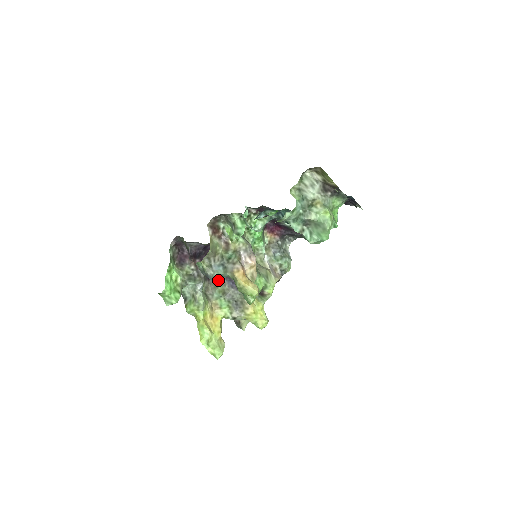
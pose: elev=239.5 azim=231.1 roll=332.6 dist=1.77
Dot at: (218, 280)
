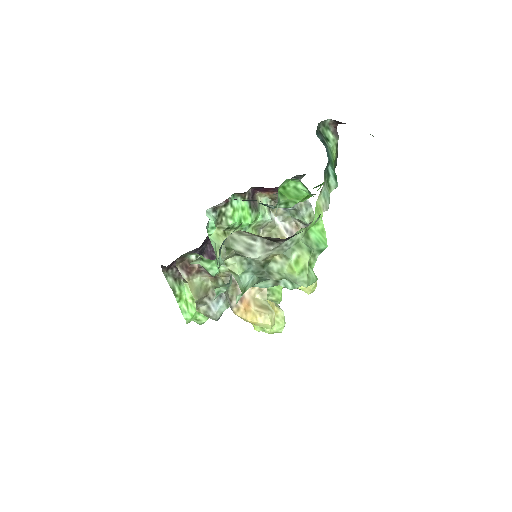
Dot at: occluded
